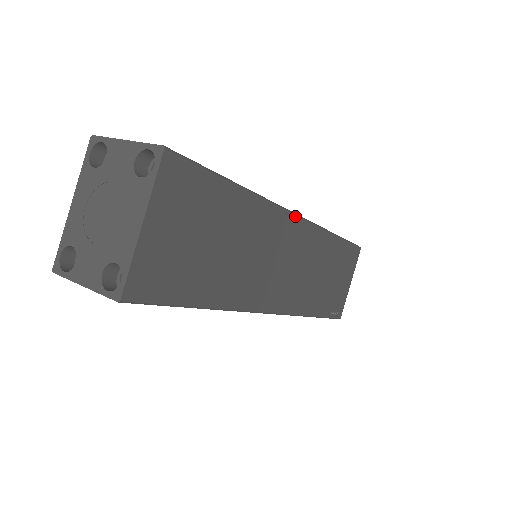
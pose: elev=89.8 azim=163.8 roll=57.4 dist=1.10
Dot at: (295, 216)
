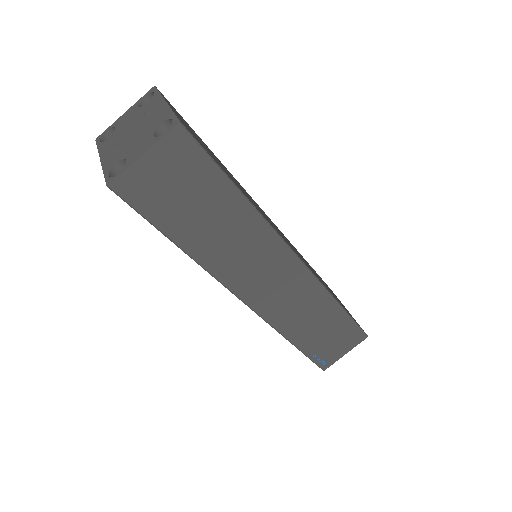
Dot at: occluded
